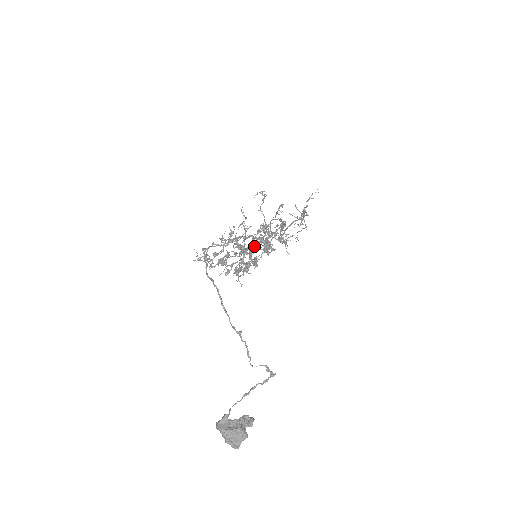
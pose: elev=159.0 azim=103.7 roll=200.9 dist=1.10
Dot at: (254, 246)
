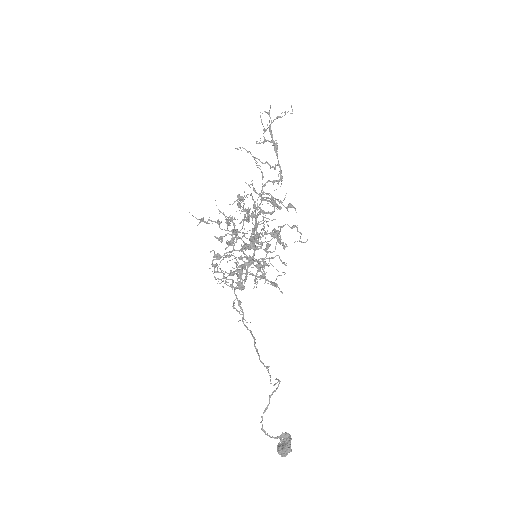
Dot at: (255, 245)
